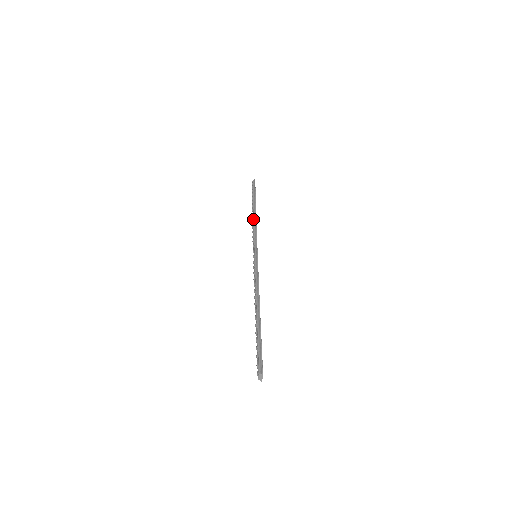
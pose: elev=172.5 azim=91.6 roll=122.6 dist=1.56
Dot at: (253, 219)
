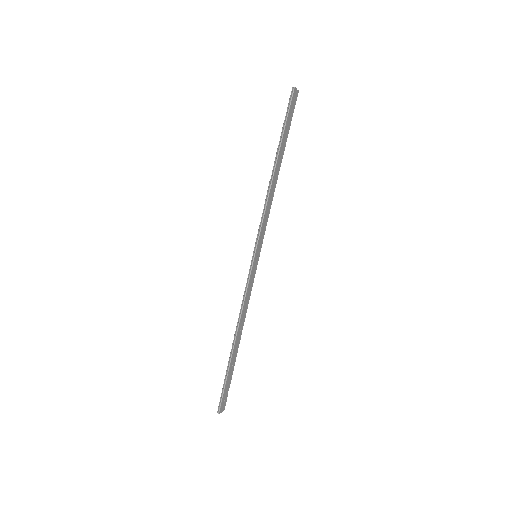
Dot at: (268, 187)
